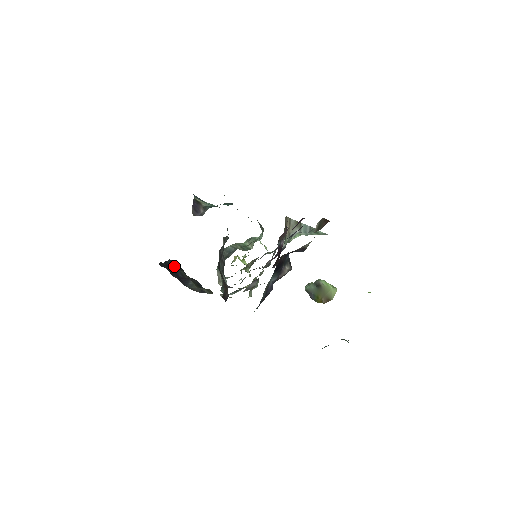
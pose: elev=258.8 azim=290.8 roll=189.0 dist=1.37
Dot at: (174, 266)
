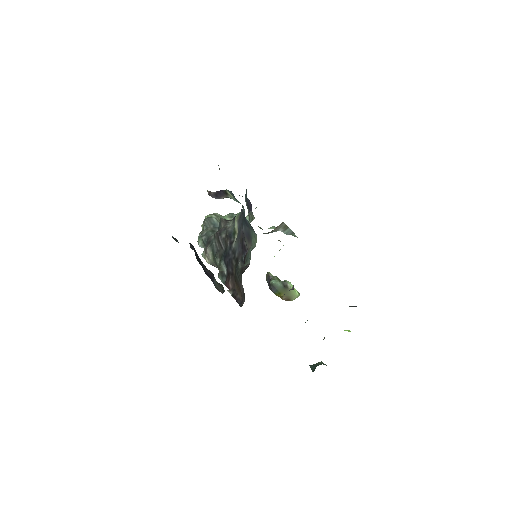
Dot at: (197, 255)
